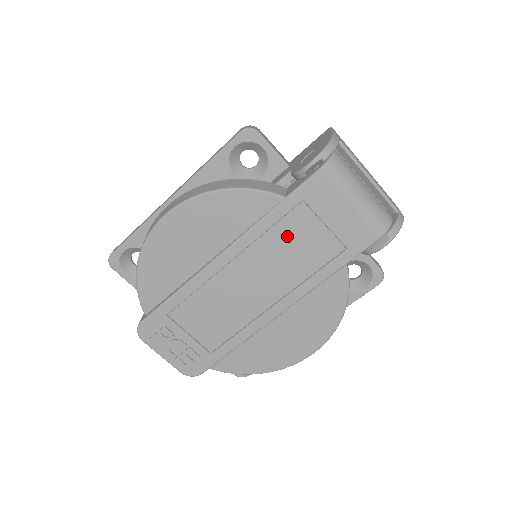
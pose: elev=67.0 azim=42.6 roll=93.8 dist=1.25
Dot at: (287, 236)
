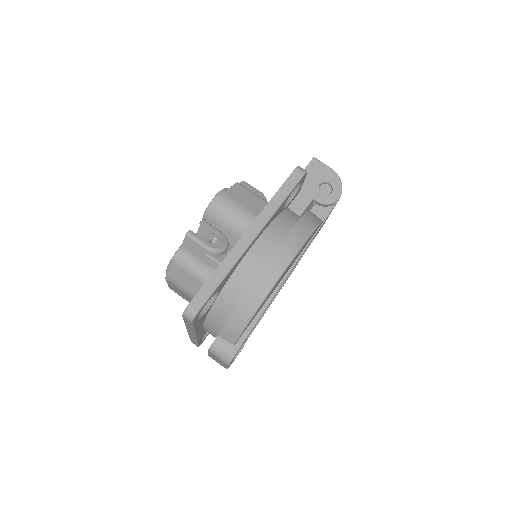
Dot at: occluded
